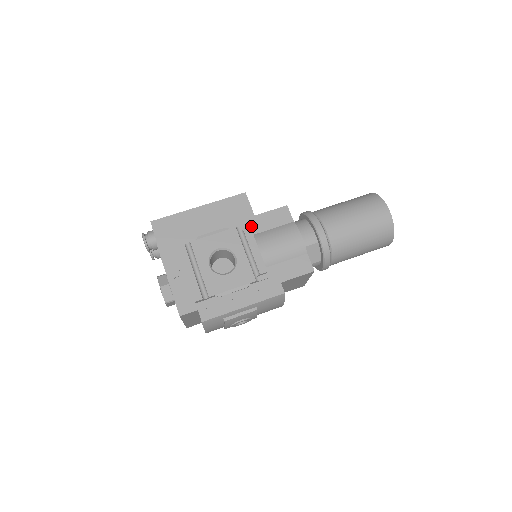
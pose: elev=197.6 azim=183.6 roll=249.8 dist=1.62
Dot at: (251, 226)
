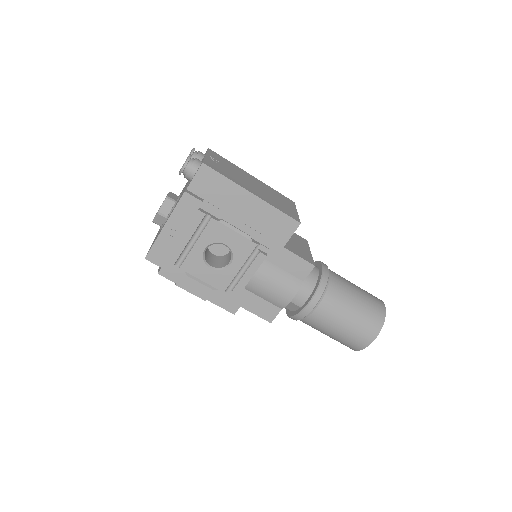
Dot at: (271, 251)
